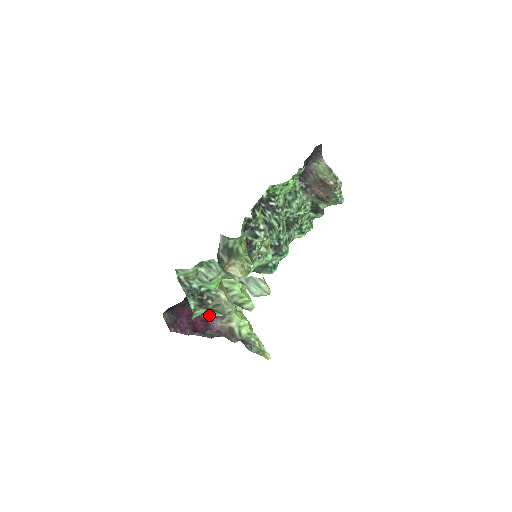
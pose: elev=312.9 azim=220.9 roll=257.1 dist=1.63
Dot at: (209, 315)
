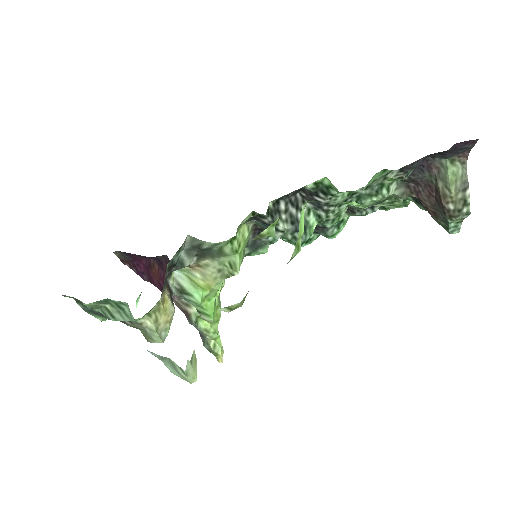
Dot at: occluded
